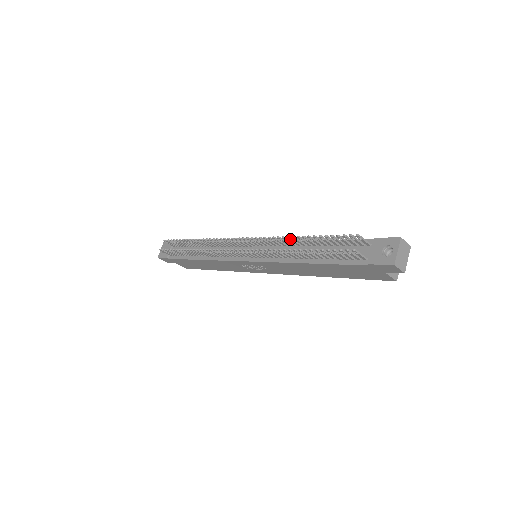
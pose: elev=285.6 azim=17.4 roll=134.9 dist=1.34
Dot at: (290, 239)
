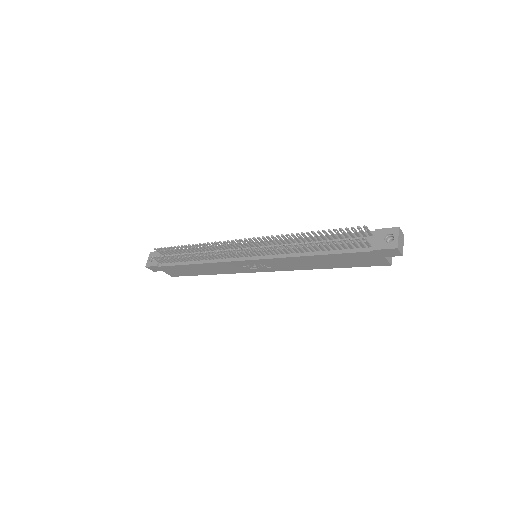
Dot at: (298, 236)
